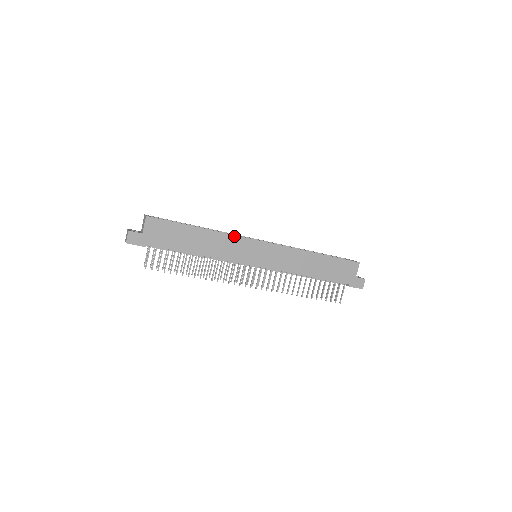
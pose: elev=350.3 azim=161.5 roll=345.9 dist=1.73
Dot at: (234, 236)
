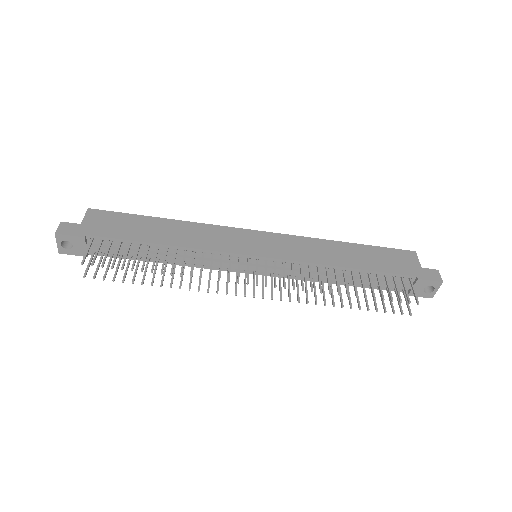
Dot at: (215, 226)
